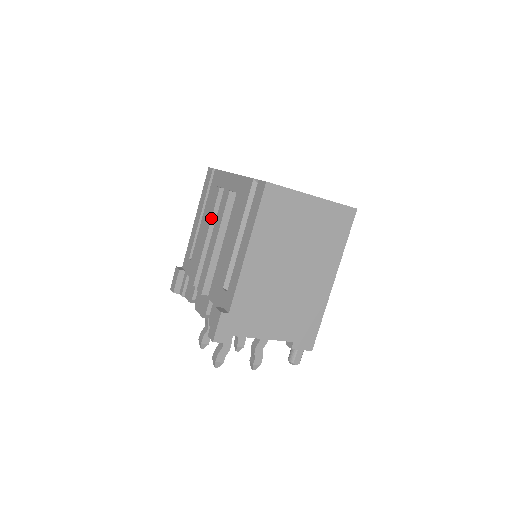
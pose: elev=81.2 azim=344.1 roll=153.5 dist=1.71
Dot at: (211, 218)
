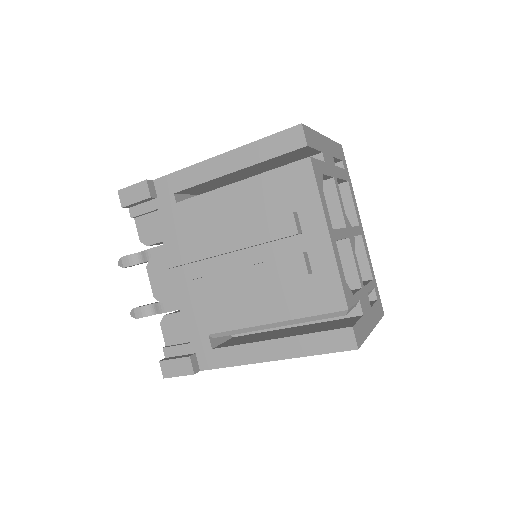
Dot at: (254, 245)
